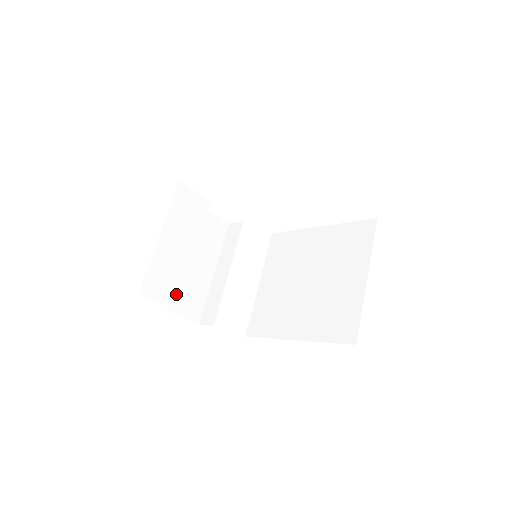
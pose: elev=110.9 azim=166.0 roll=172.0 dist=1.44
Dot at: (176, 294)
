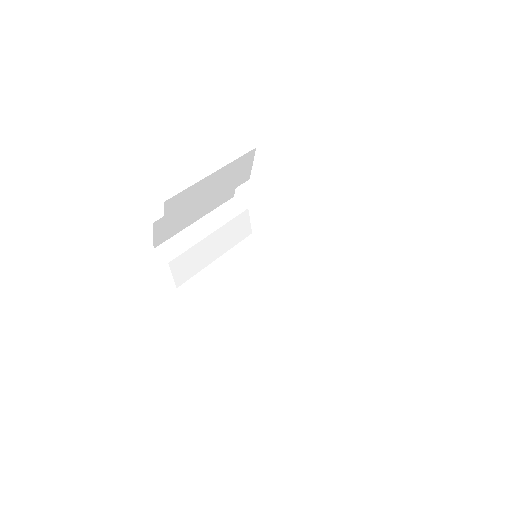
Dot at: (176, 221)
